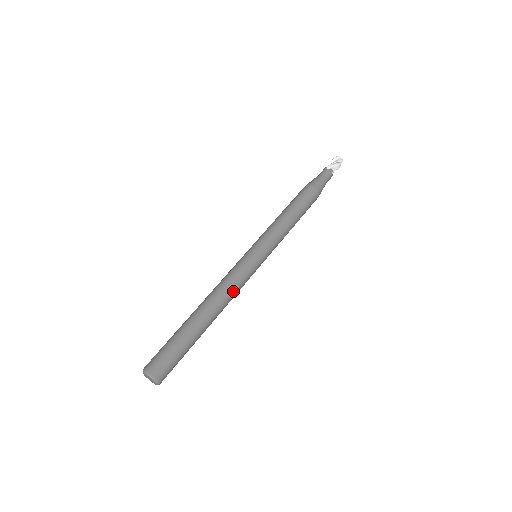
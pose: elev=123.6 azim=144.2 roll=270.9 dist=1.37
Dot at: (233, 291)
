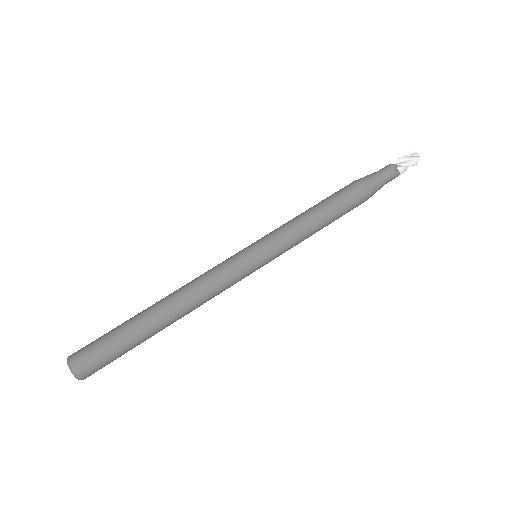
Dot at: (210, 299)
